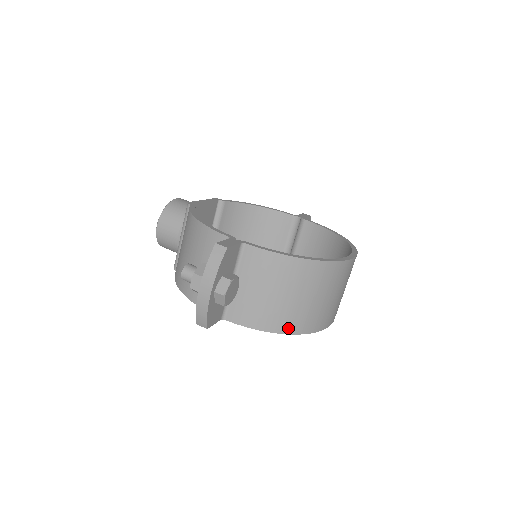
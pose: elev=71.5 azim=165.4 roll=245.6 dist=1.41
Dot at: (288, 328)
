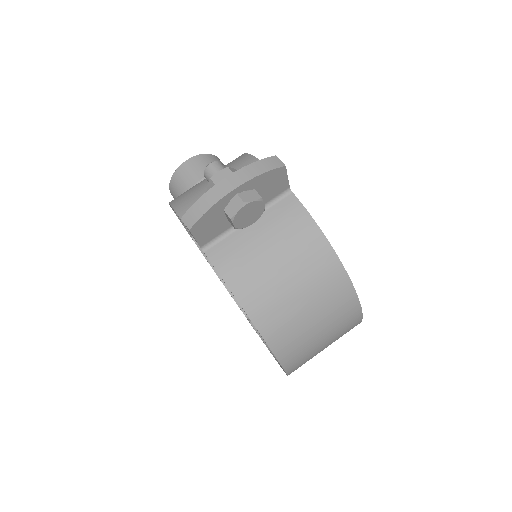
Dot at: (259, 316)
